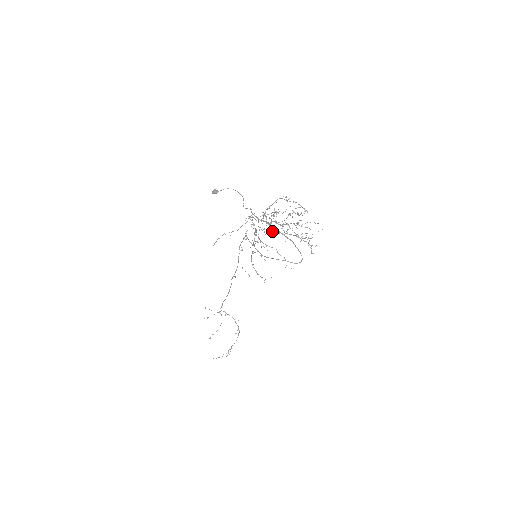
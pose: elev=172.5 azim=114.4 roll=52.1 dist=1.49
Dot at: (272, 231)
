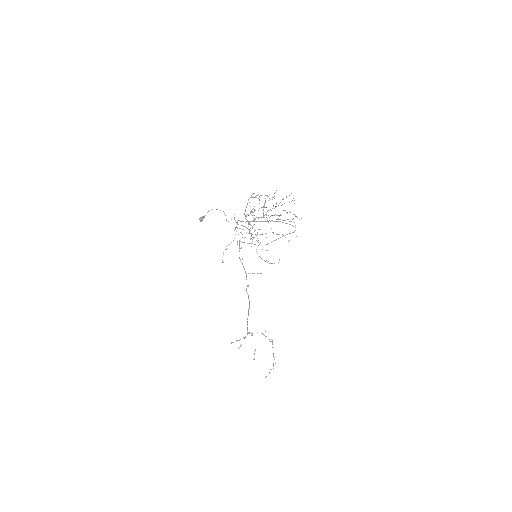
Dot at: occluded
